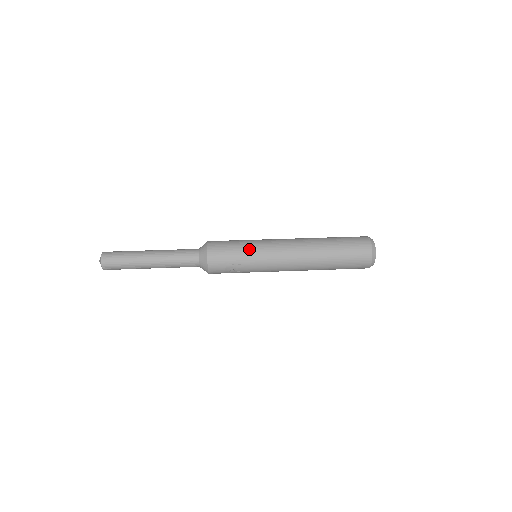
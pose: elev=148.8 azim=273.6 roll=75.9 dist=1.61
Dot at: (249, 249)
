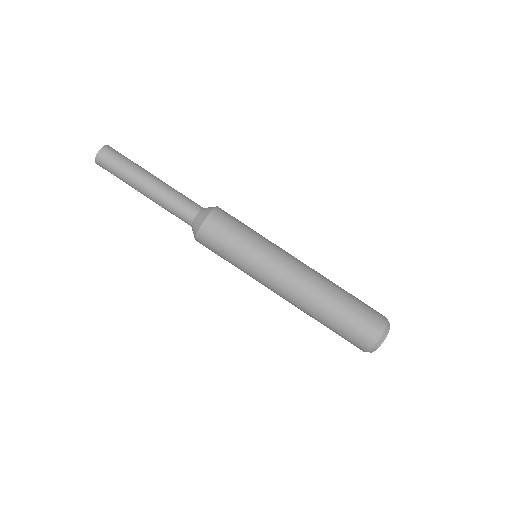
Dot at: (251, 244)
